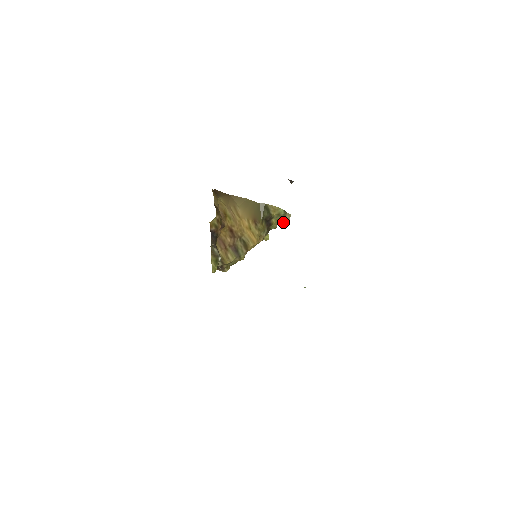
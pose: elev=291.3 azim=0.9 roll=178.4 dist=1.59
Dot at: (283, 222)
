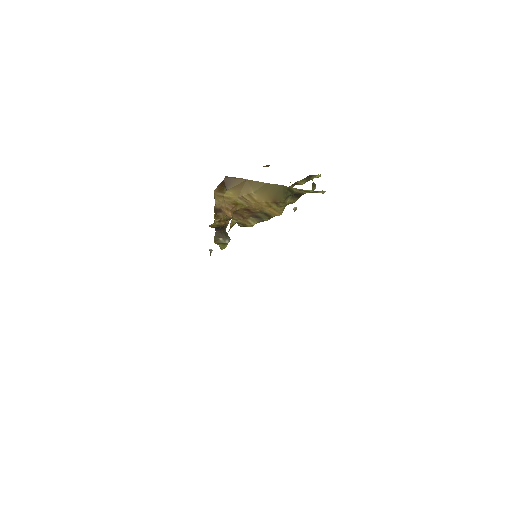
Dot at: occluded
